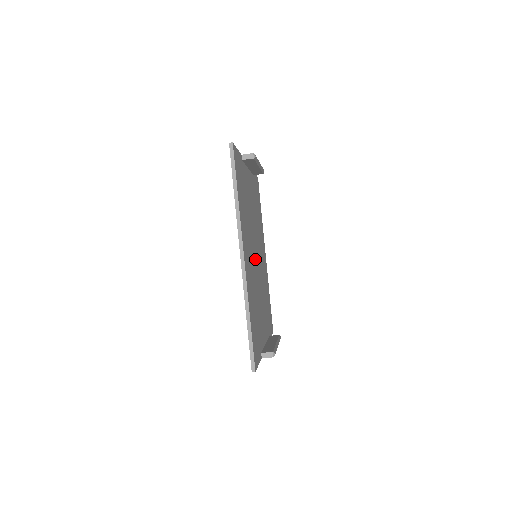
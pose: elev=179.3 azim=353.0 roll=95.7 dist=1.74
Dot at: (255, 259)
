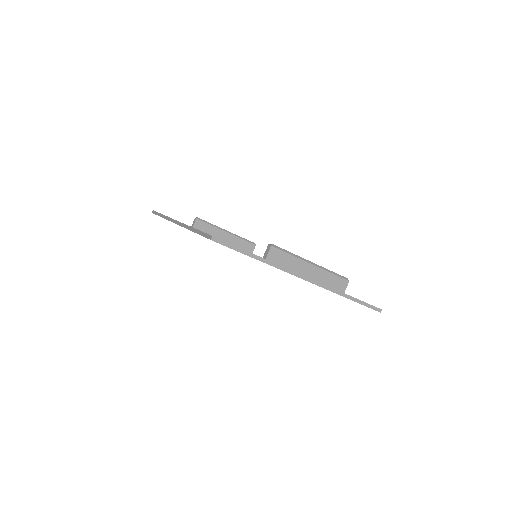
Dot at: occluded
